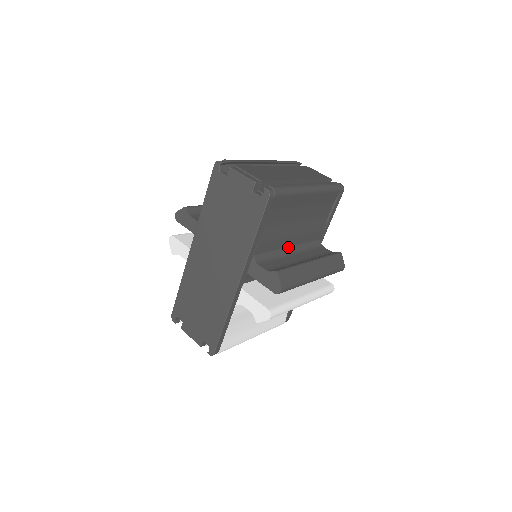
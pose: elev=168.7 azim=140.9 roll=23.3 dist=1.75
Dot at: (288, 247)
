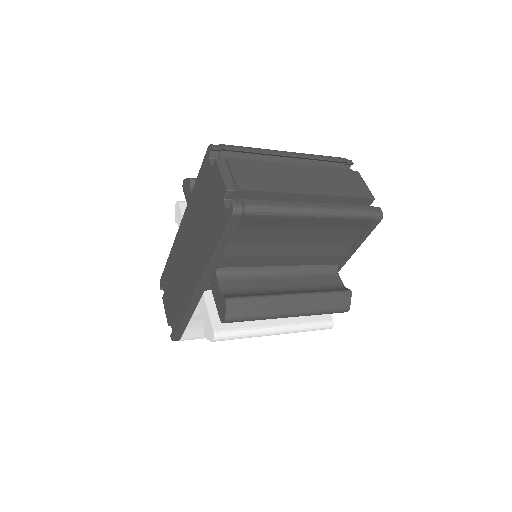
Dot at: (278, 266)
